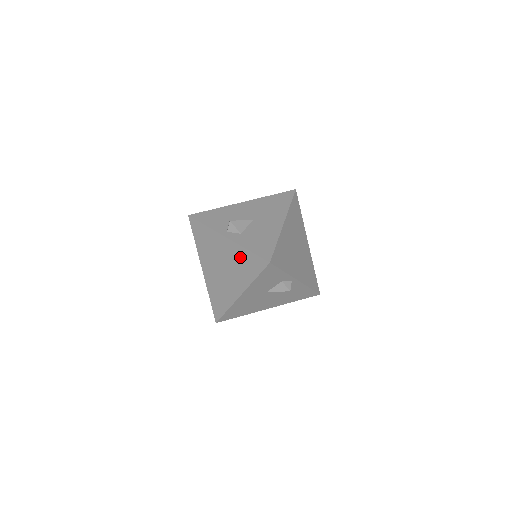
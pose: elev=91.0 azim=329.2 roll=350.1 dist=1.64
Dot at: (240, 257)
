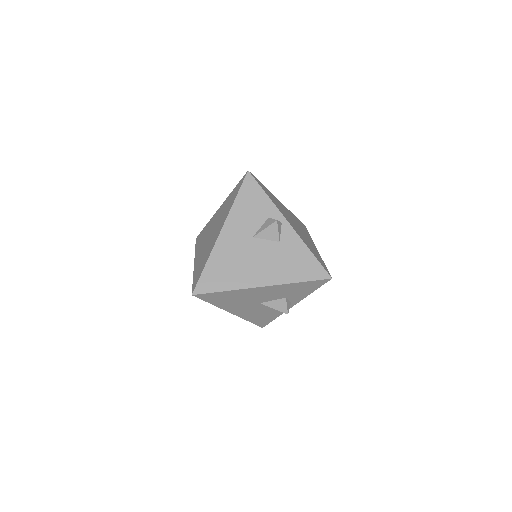
Dot at: (227, 203)
